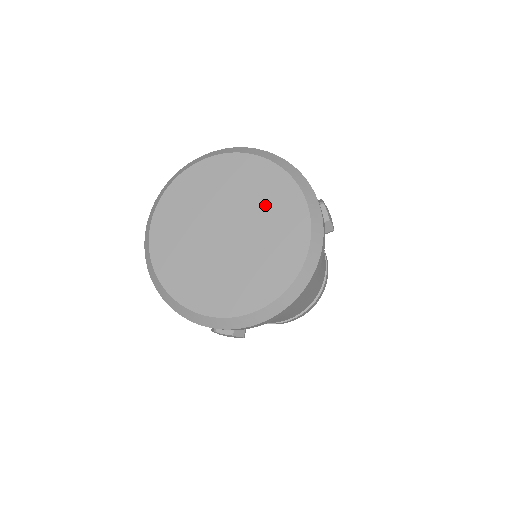
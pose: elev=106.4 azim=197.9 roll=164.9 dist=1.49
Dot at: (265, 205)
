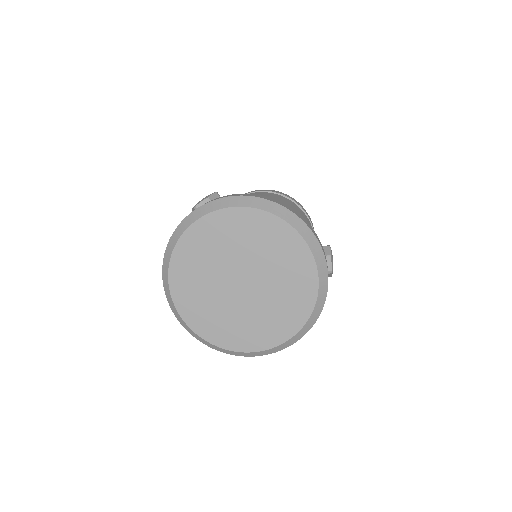
Dot at: (282, 271)
